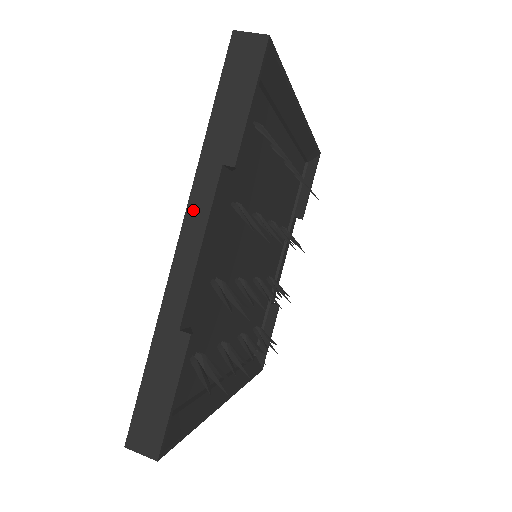
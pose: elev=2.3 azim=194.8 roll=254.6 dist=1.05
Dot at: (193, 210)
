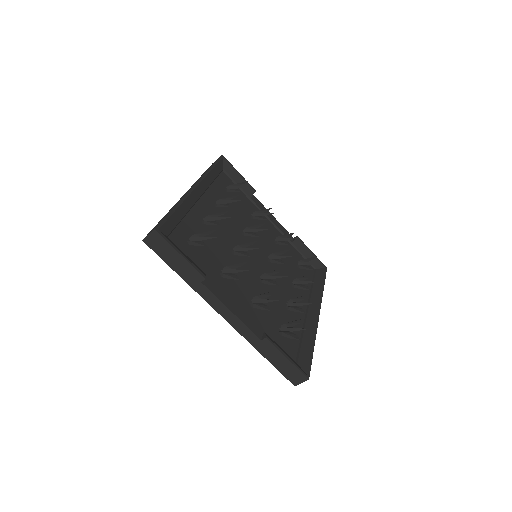
Dot at: (213, 304)
